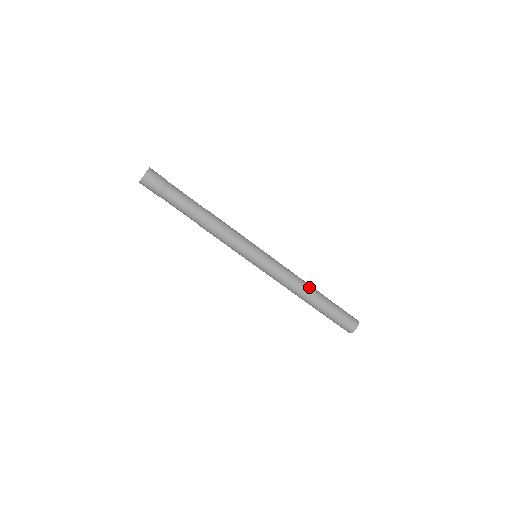
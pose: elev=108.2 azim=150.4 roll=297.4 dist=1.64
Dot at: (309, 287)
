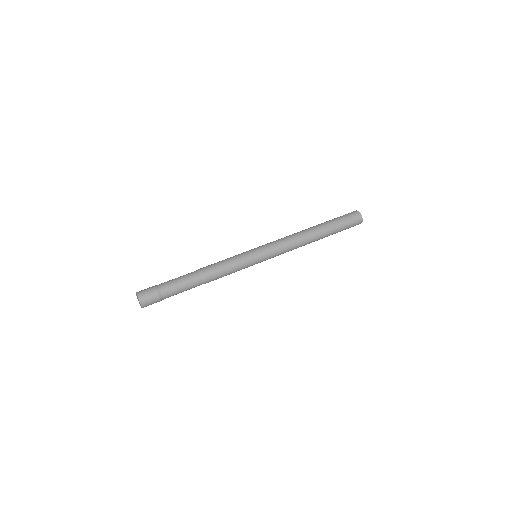
Dot at: (305, 230)
